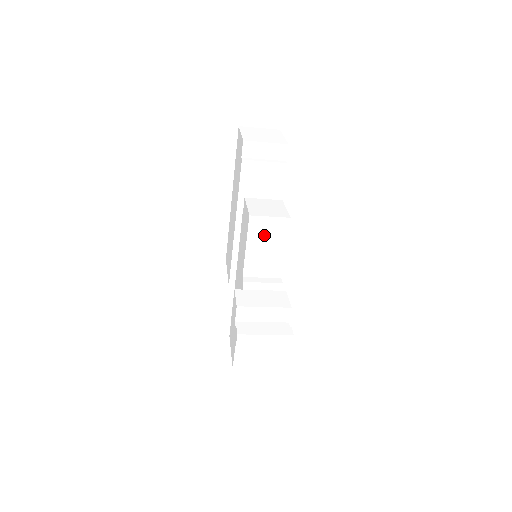
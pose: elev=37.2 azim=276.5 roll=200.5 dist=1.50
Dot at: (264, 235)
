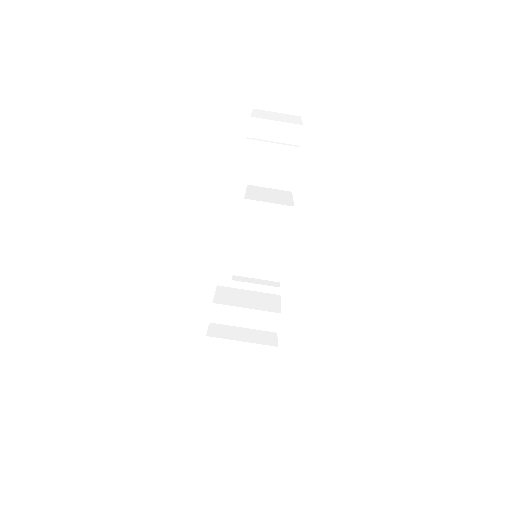
Dot at: (261, 225)
